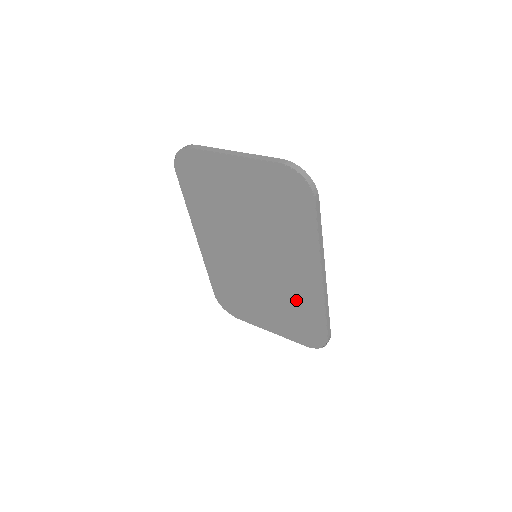
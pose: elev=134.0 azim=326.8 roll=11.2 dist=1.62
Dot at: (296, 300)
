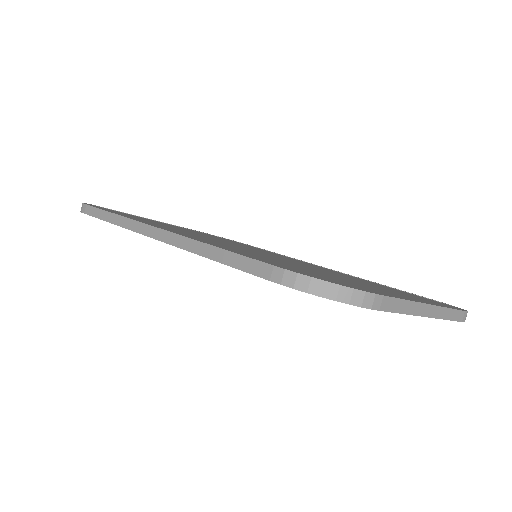
Dot at: occluded
